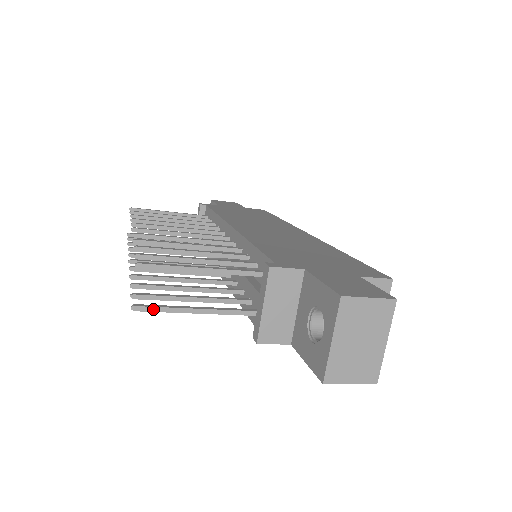
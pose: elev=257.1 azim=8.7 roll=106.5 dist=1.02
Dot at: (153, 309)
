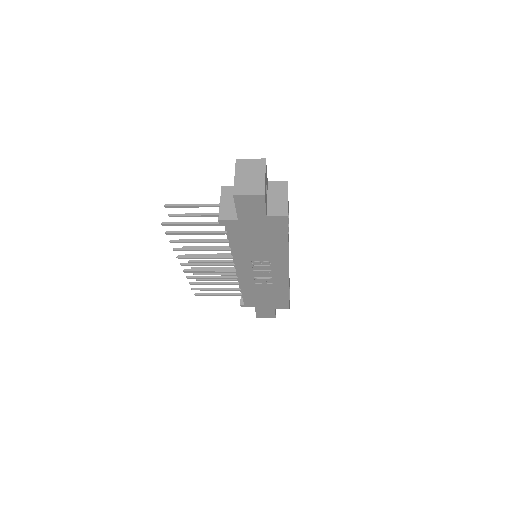
Dot at: (171, 223)
